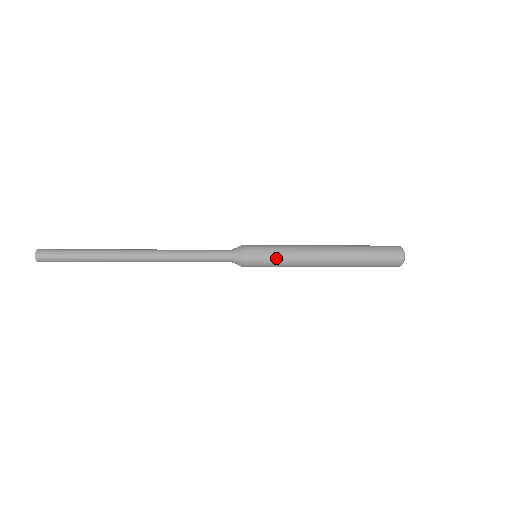
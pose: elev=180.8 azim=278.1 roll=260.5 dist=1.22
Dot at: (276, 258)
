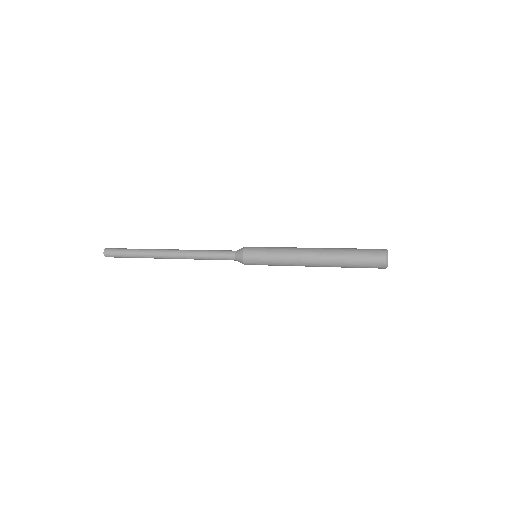
Dot at: (269, 263)
